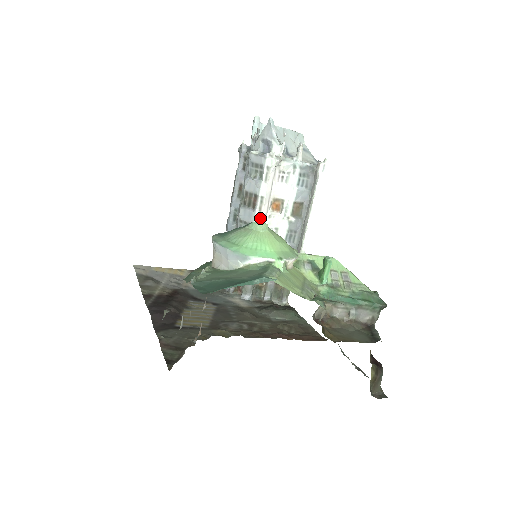
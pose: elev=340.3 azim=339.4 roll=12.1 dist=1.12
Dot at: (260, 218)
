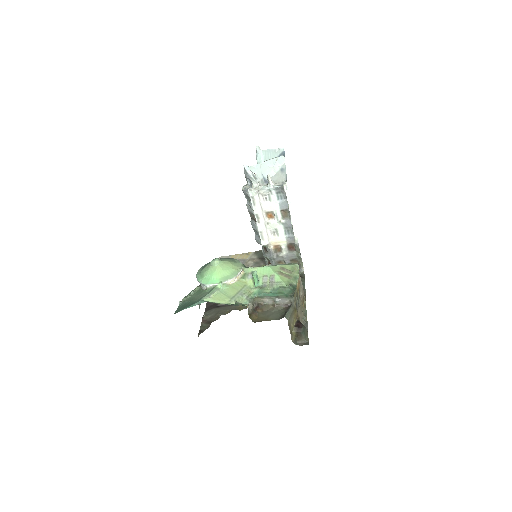
Dot at: (261, 227)
